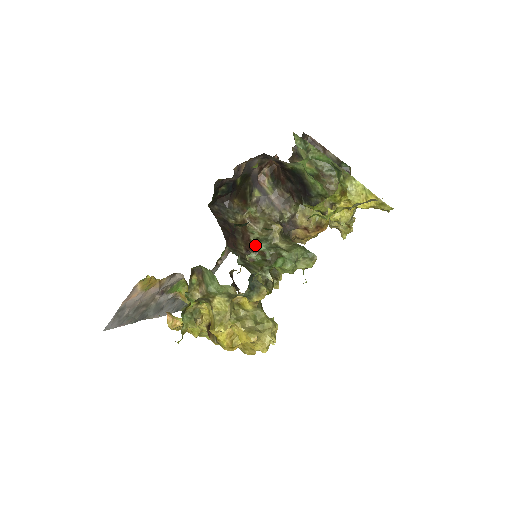
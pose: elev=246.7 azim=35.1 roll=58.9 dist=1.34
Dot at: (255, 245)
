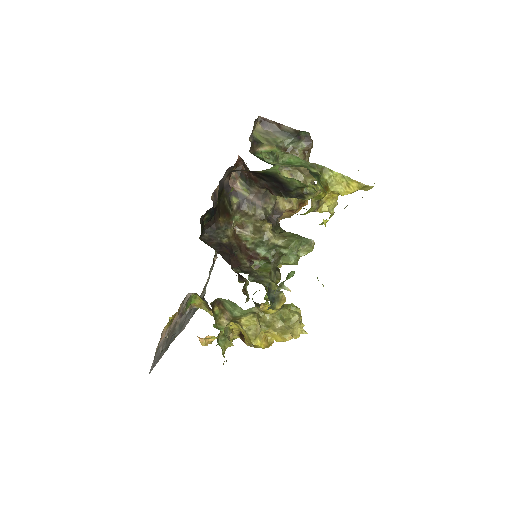
Dot at: (254, 252)
